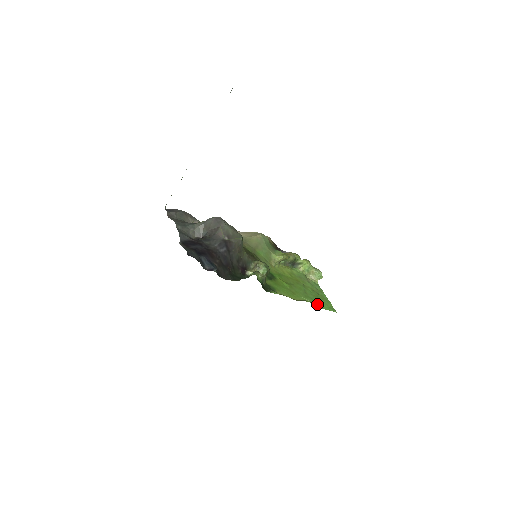
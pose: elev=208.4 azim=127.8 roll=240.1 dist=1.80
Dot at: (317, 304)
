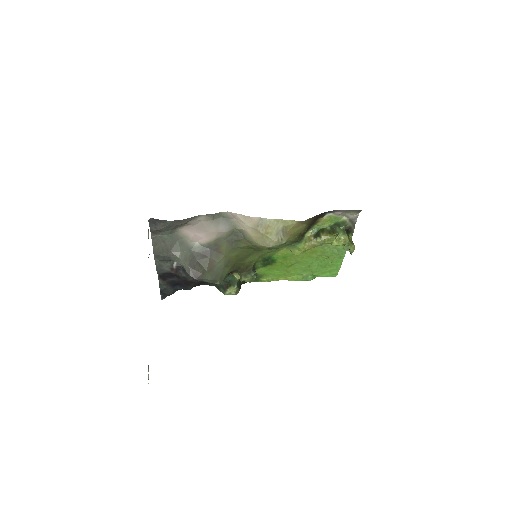
Dot at: (313, 275)
